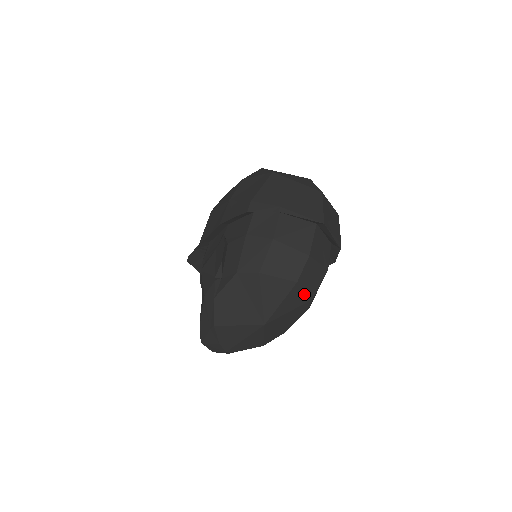
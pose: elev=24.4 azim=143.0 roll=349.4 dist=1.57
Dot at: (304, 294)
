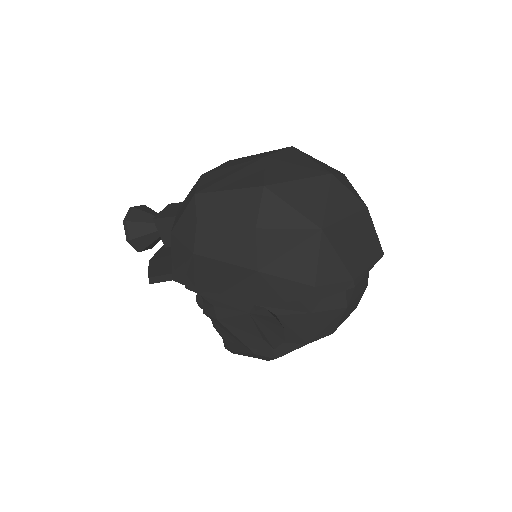
Dot at: occluded
